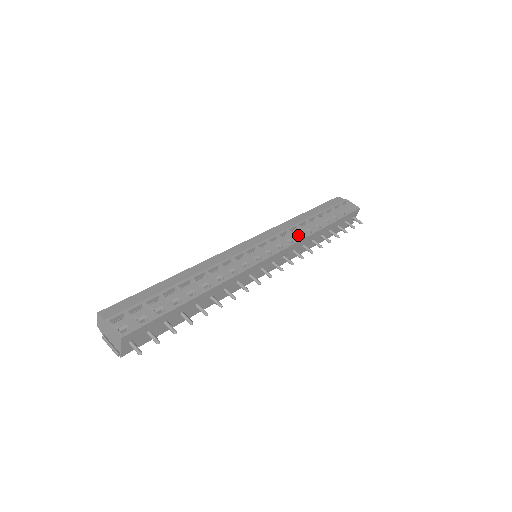
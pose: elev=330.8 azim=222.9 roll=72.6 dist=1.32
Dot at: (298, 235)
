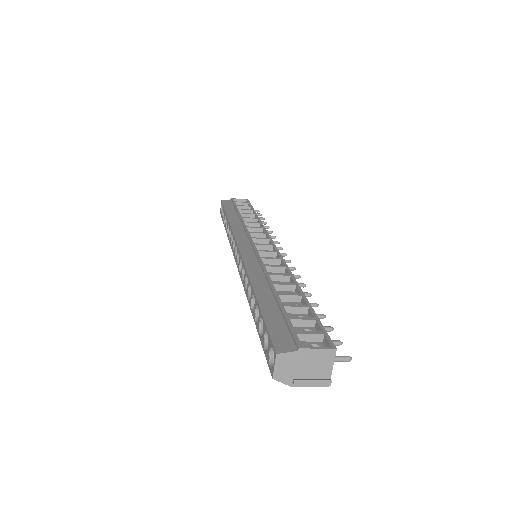
Dot at: occluded
